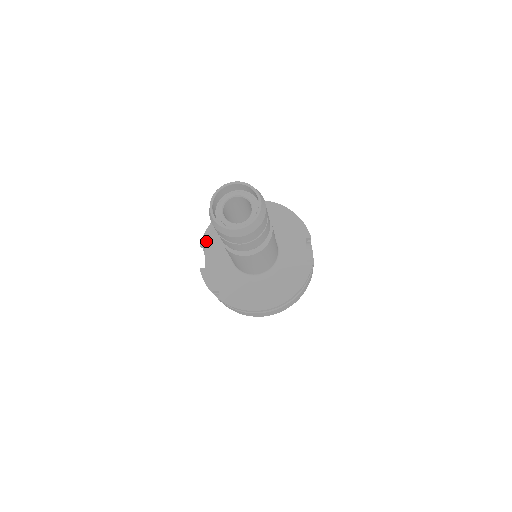
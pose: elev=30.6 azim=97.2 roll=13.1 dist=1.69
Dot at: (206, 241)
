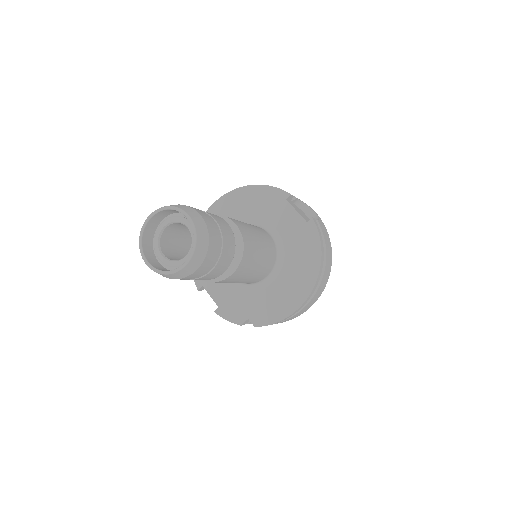
Dot at: (200, 281)
